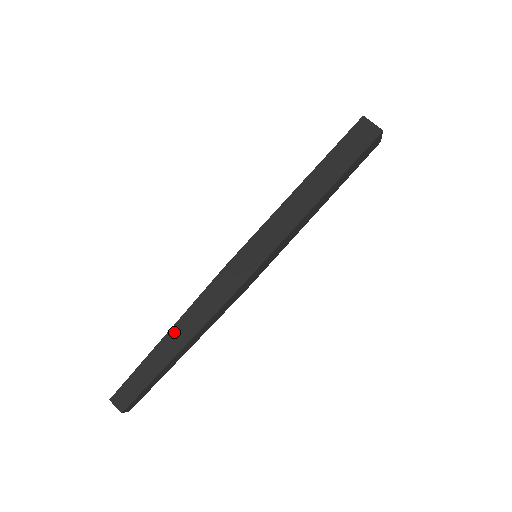
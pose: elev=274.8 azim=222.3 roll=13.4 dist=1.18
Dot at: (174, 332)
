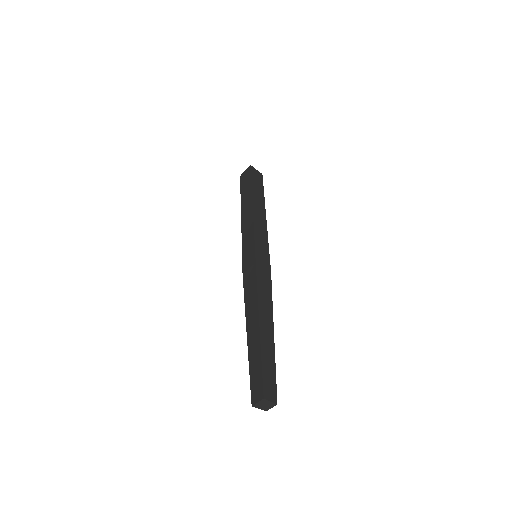
Dot at: (262, 320)
